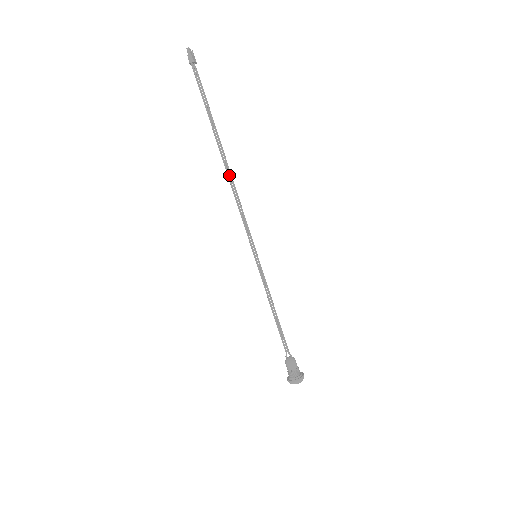
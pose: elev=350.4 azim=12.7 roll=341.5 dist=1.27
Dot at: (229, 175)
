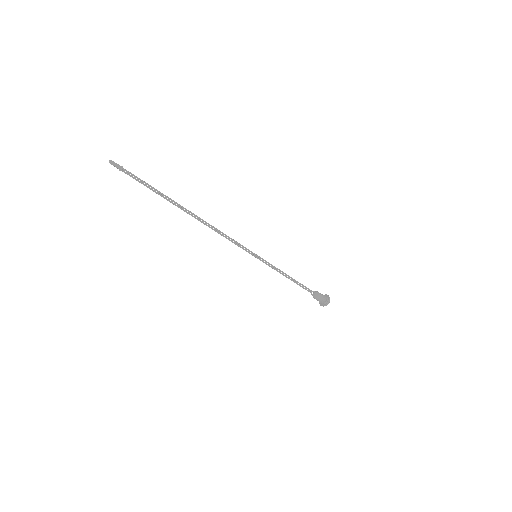
Dot at: occluded
